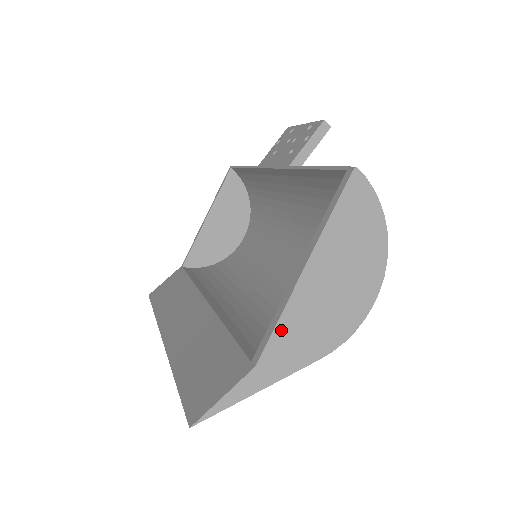
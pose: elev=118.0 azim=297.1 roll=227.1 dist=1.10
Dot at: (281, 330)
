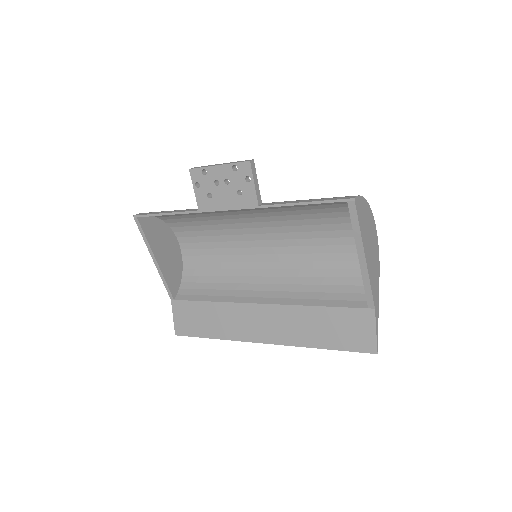
Dot at: (372, 286)
